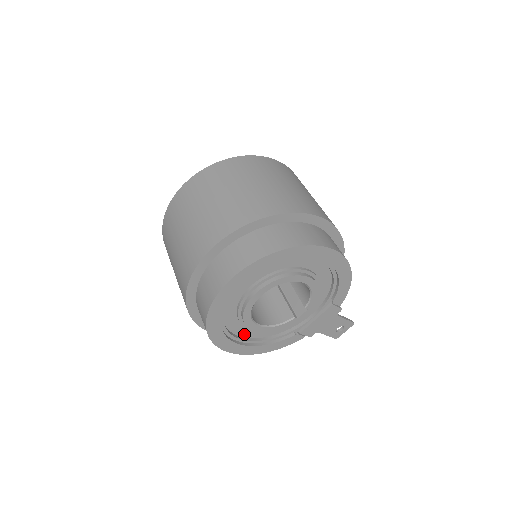
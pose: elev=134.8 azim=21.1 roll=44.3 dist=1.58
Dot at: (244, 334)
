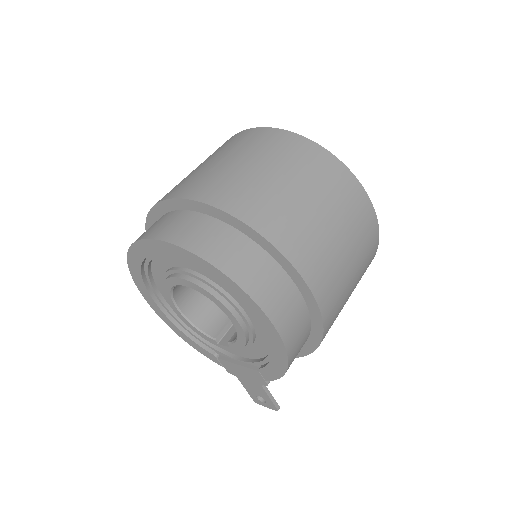
Dot at: occluded
